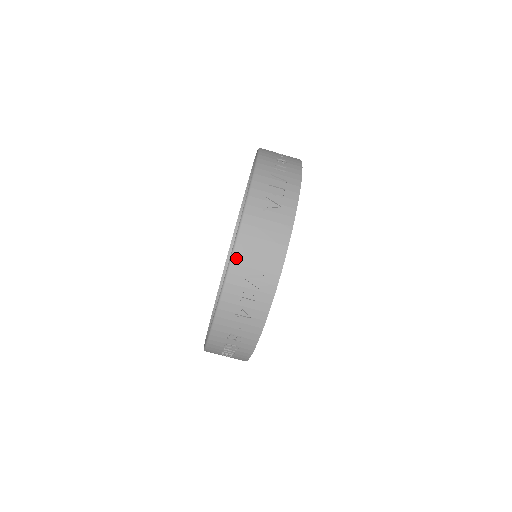
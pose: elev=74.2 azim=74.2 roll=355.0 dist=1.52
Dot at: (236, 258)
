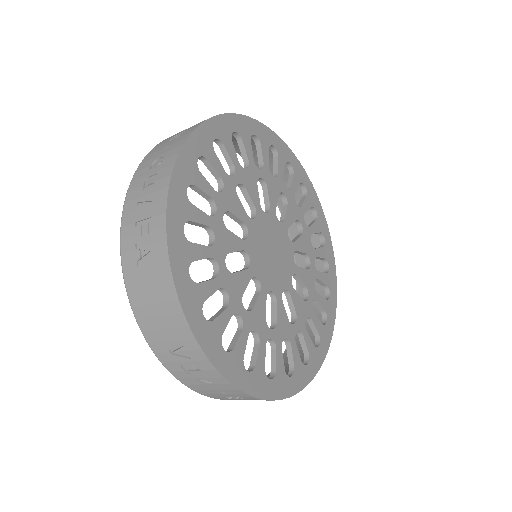
Dot at: (147, 336)
